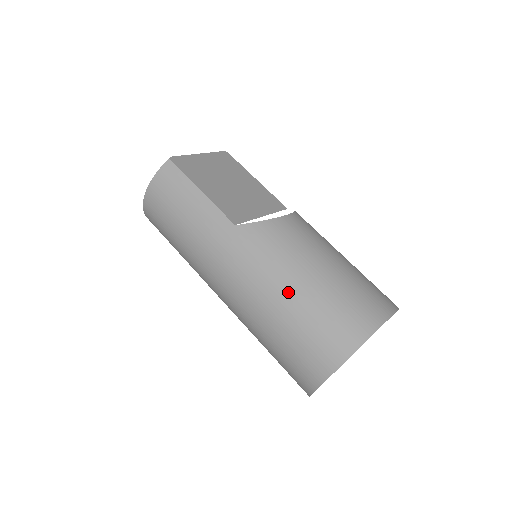
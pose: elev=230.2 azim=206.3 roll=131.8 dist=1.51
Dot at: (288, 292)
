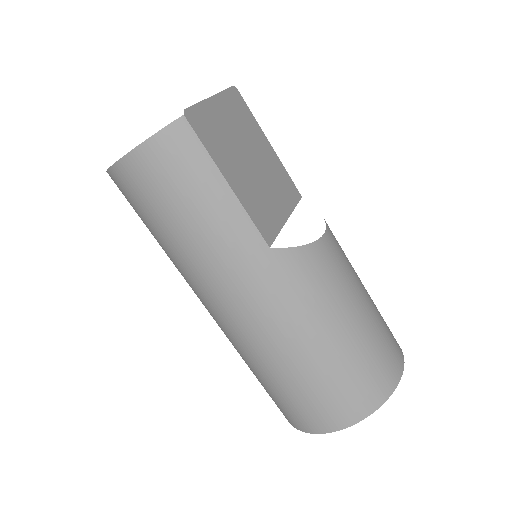
Dot at: (318, 344)
